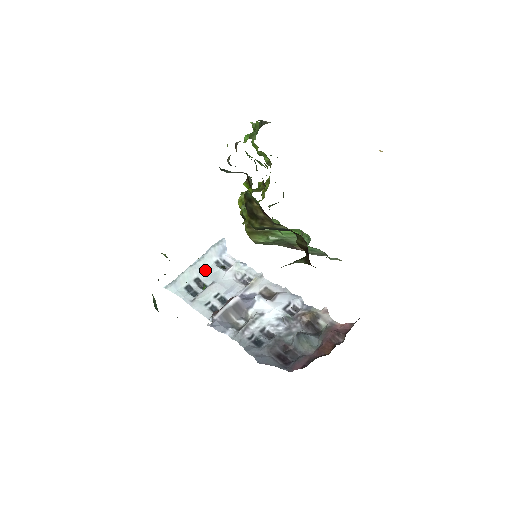
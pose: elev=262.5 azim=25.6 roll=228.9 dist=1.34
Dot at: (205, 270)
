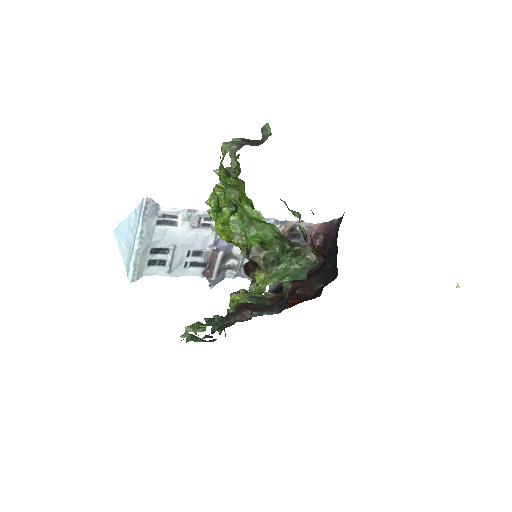
Dot at: (153, 239)
